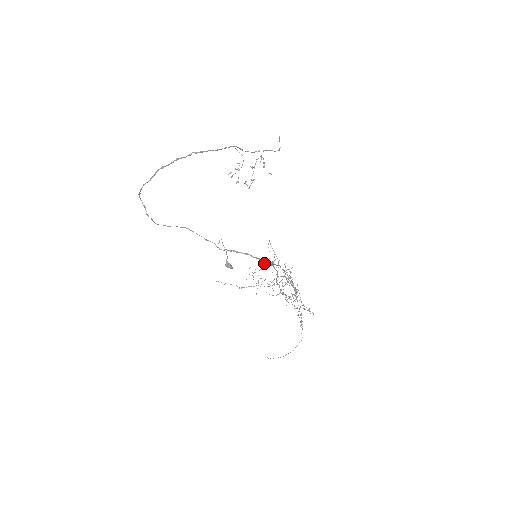
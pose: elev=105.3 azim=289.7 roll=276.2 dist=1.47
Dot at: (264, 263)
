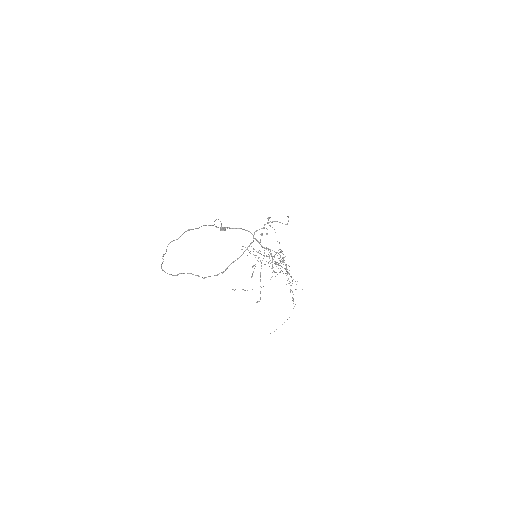
Dot at: occluded
